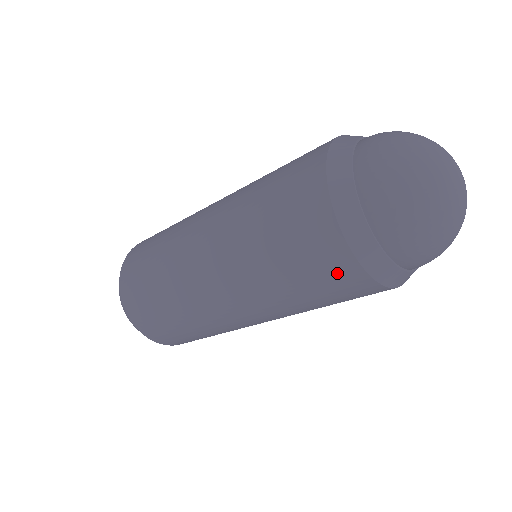
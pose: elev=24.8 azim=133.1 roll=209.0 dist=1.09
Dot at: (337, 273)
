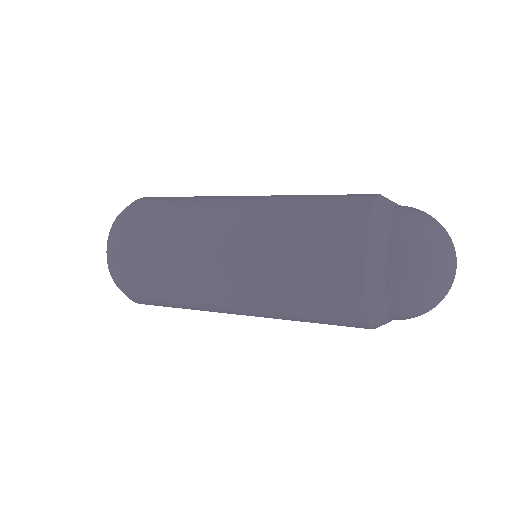
Dot at: occluded
